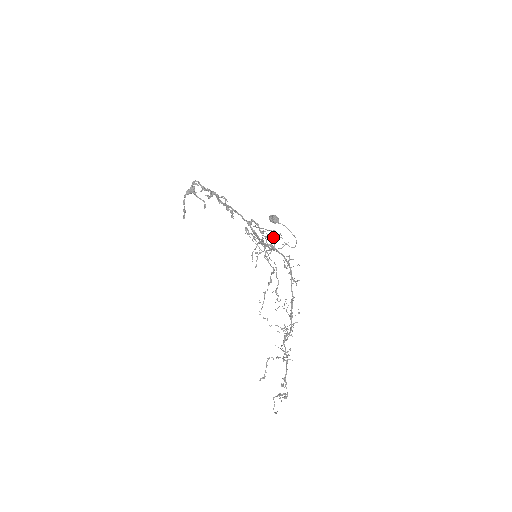
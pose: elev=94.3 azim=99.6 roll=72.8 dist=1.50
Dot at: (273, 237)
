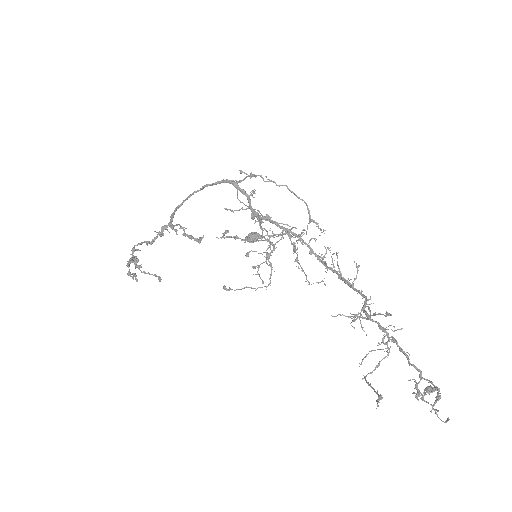
Dot at: occluded
